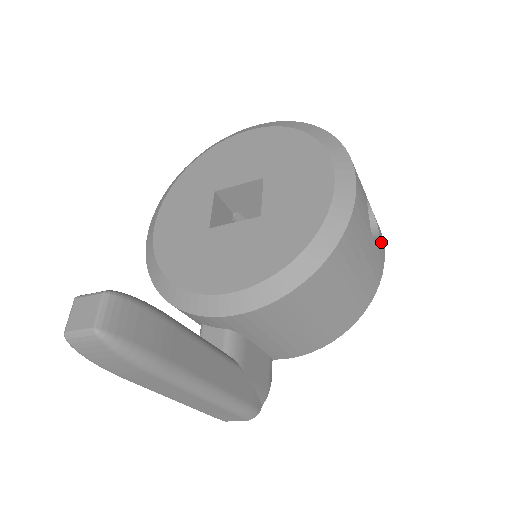
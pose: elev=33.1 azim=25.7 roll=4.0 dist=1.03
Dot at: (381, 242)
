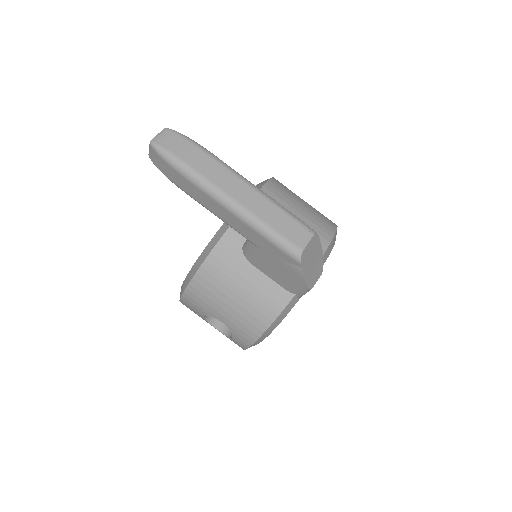
Dot at: occluded
